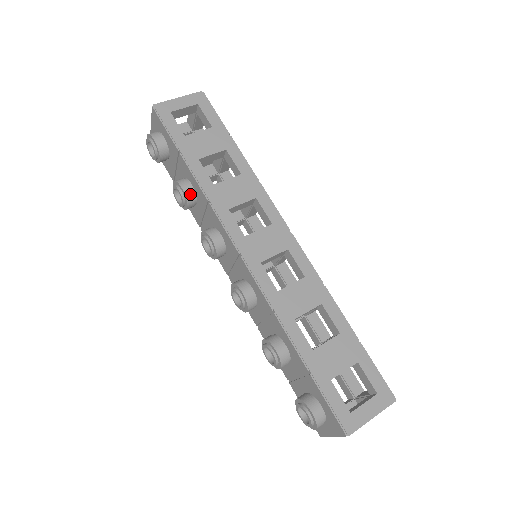
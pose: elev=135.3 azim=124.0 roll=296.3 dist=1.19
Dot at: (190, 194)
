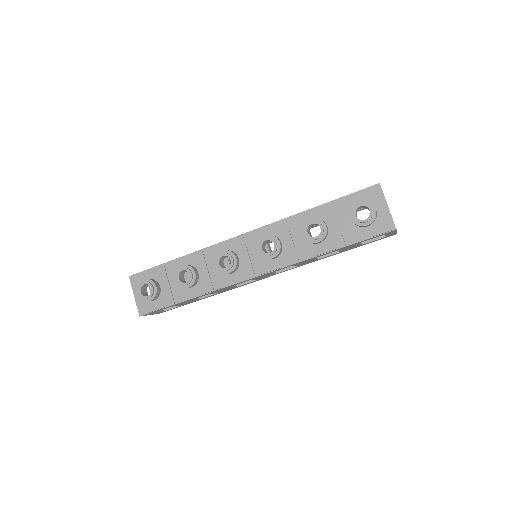
Dot at: (190, 266)
